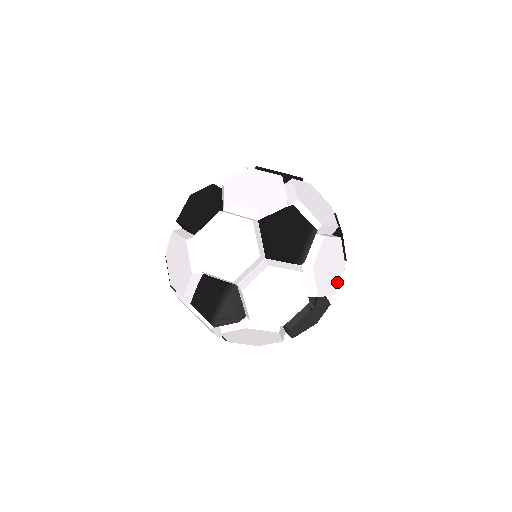
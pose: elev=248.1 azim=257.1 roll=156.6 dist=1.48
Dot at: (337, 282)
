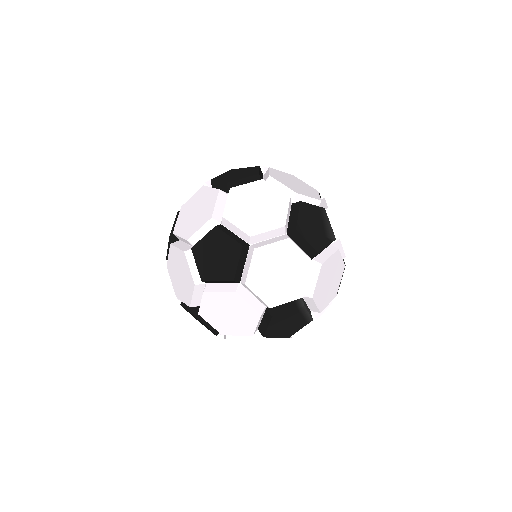
Dot at: (341, 263)
